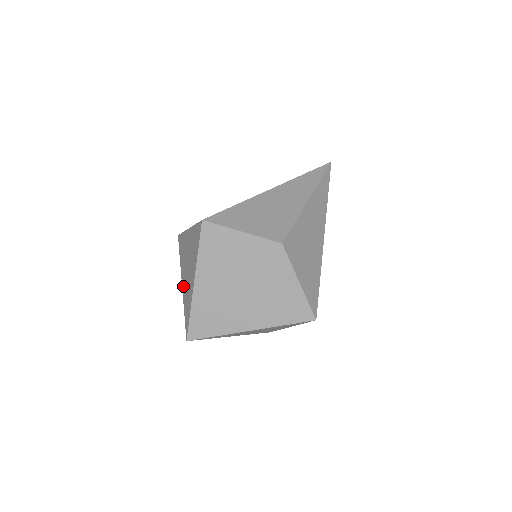
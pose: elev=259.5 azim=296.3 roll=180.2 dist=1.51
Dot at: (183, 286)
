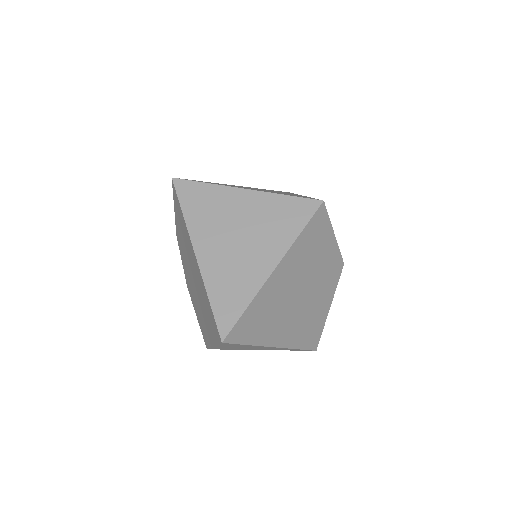
Dot at: (206, 259)
